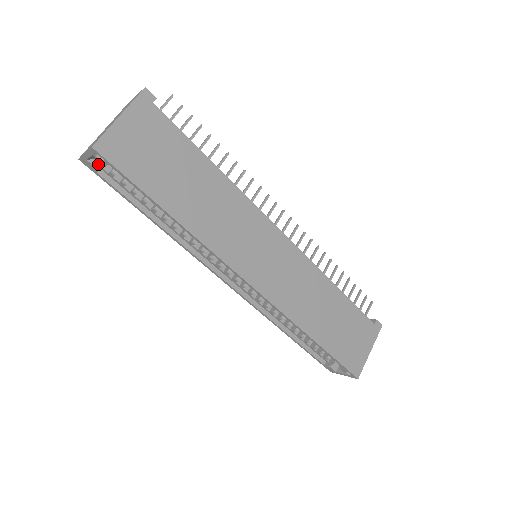
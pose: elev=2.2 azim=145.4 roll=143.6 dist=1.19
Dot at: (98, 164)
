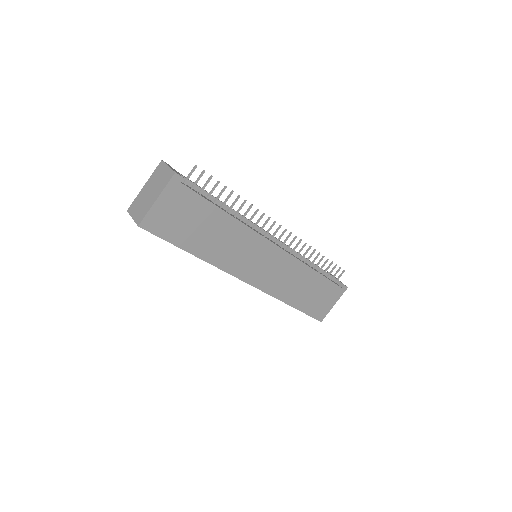
Dot at: occluded
